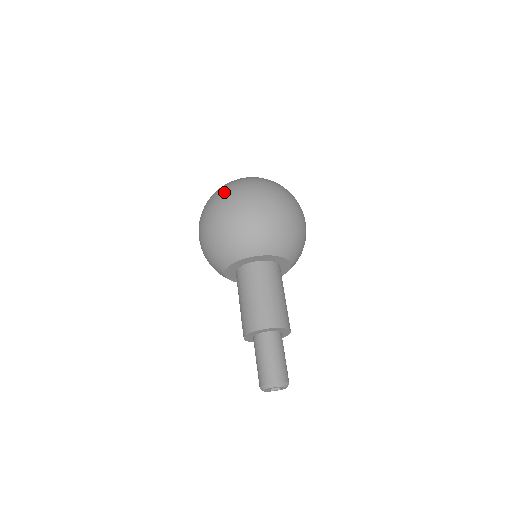
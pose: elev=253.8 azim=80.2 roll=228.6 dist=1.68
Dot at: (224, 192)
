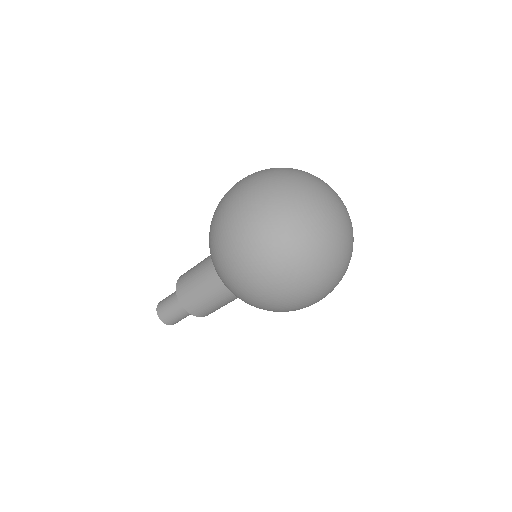
Dot at: (274, 256)
